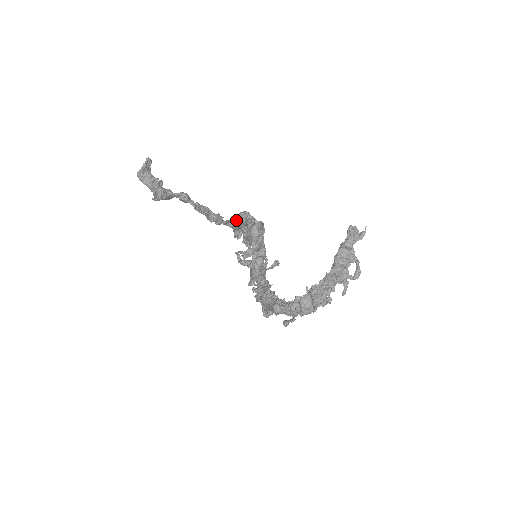
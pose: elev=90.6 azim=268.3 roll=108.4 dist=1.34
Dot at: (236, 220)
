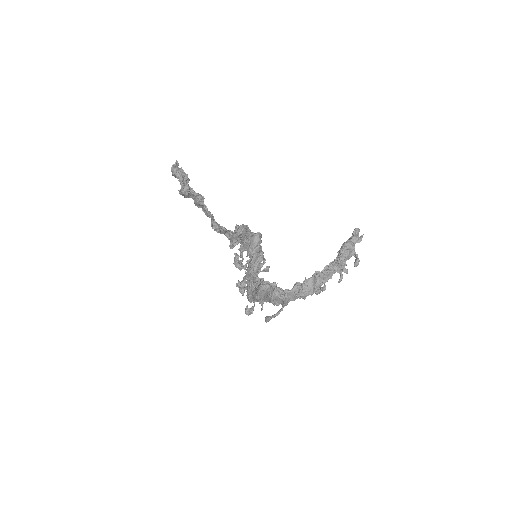
Dot at: (240, 228)
